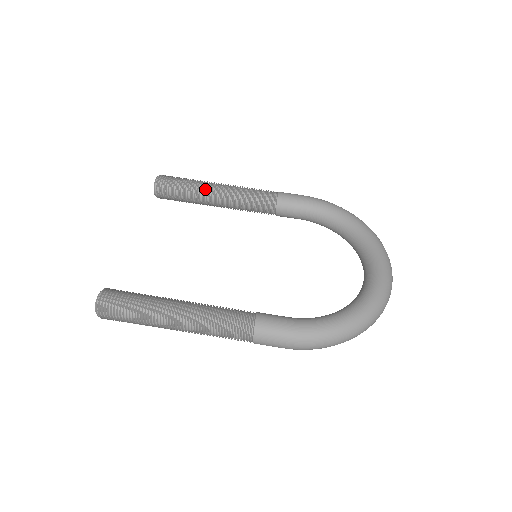
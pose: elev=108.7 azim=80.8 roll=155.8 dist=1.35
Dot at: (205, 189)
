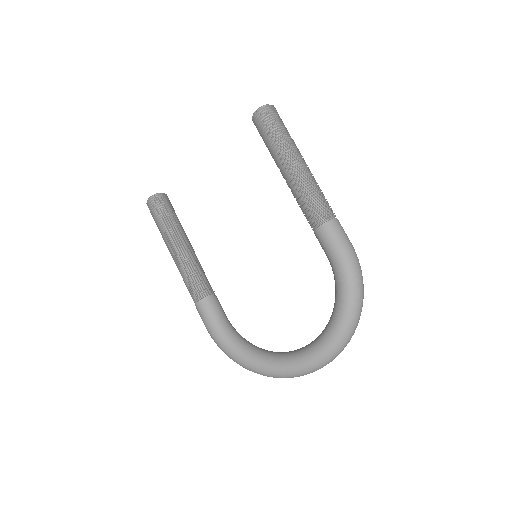
Dot at: (279, 159)
